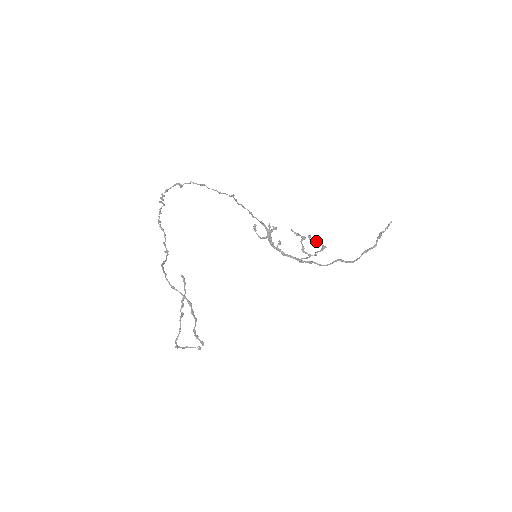
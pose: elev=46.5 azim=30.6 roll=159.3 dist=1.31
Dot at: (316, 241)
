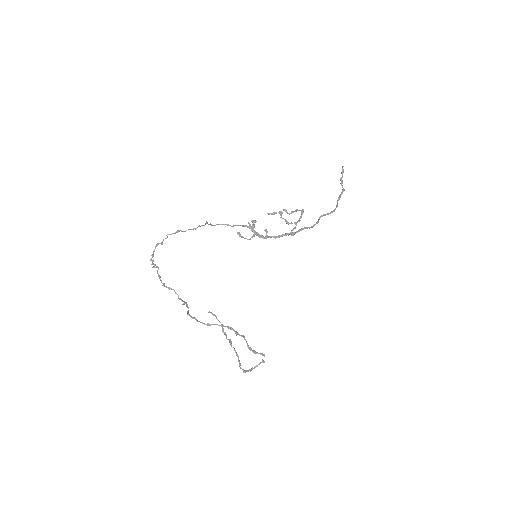
Dot at: (293, 211)
